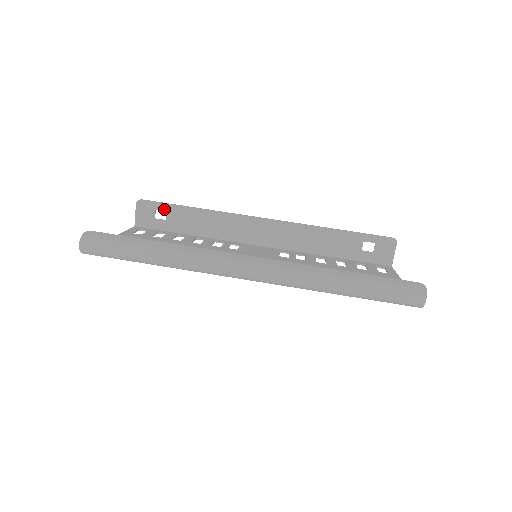
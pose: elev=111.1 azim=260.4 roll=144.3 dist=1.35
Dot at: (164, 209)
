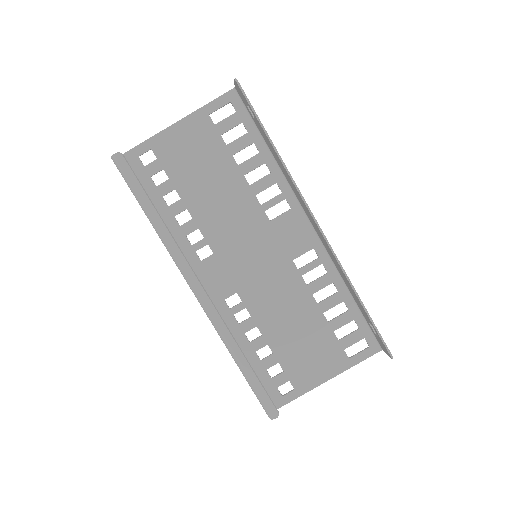
Dot at: (253, 113)
